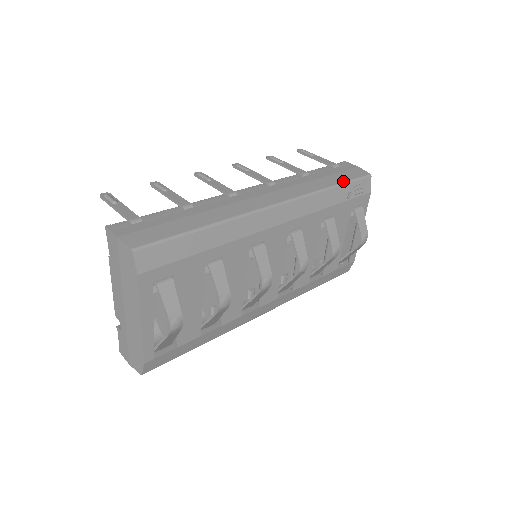
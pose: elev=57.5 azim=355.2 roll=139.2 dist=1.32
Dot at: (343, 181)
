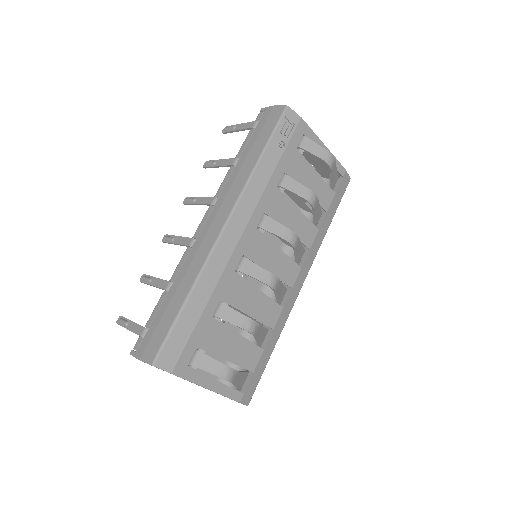
Dot at: (266, 141)
